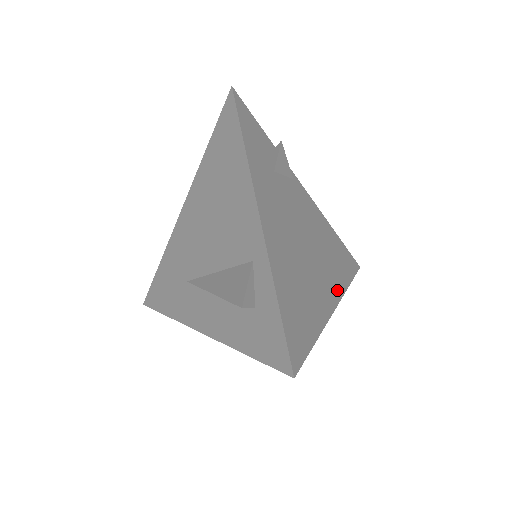
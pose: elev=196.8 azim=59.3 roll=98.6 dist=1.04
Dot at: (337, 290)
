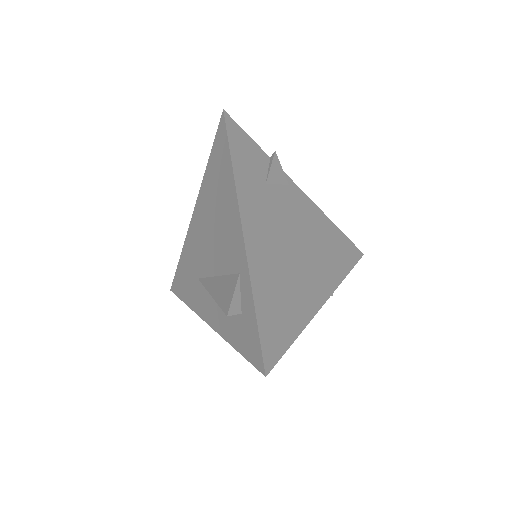
Dot at: (329, 285)
